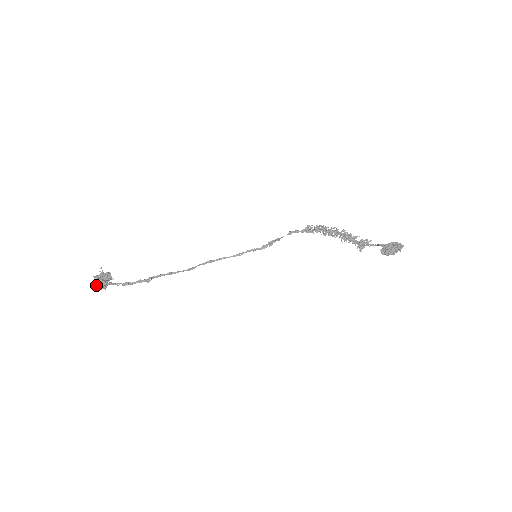
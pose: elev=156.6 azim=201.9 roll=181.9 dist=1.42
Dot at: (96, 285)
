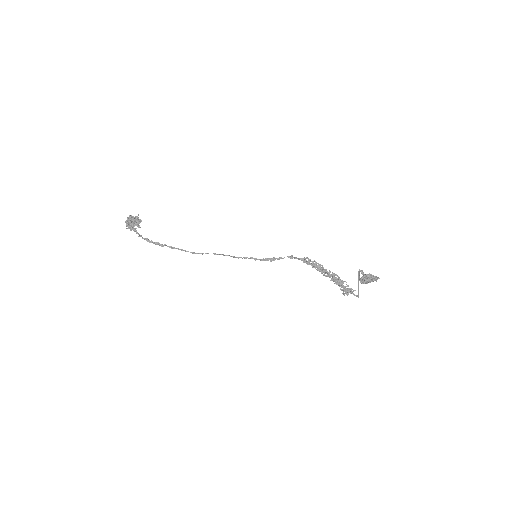
Dot at: (127, 220)
